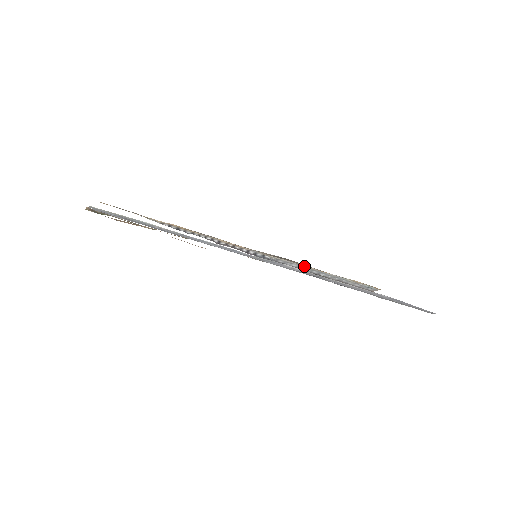
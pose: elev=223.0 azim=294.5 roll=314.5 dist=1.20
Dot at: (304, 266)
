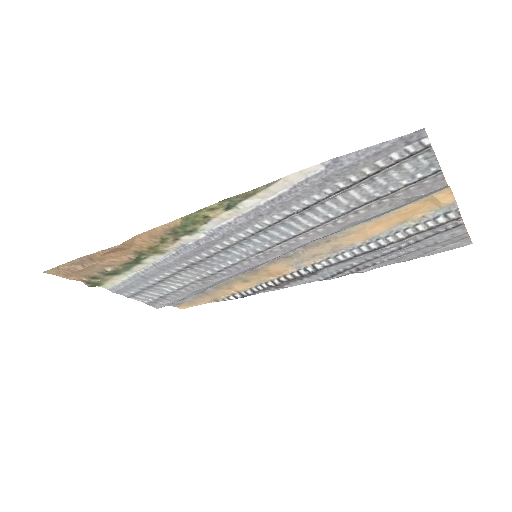
Dot at: (353, 247)
